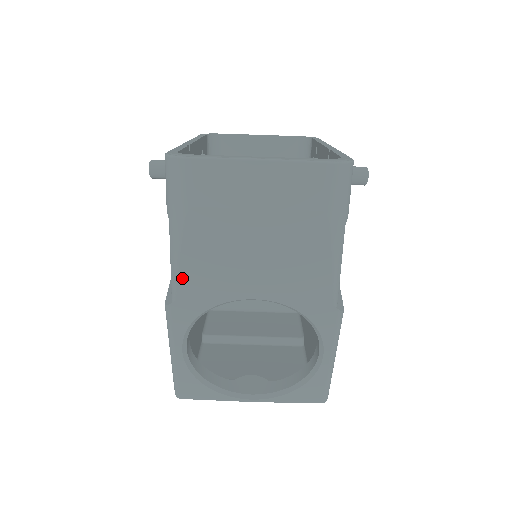
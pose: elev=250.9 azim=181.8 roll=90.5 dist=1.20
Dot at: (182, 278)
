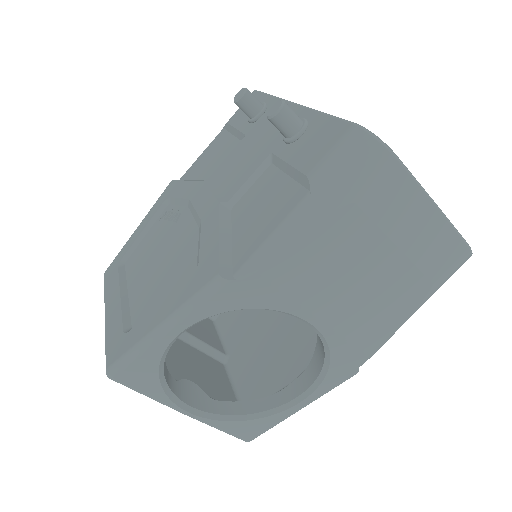
Dot at: (274, 263)
